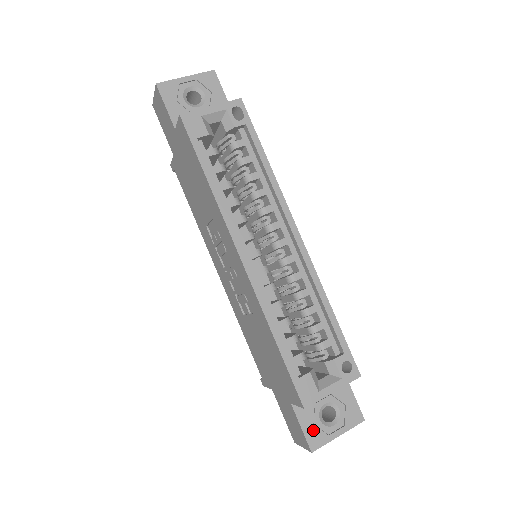
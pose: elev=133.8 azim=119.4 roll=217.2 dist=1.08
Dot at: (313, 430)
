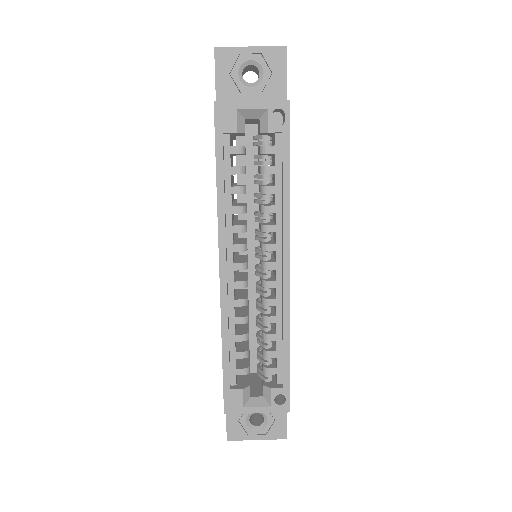
Dot at: (236, 425)
